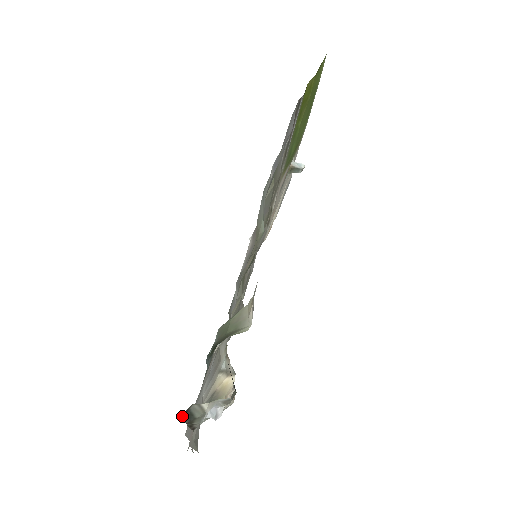
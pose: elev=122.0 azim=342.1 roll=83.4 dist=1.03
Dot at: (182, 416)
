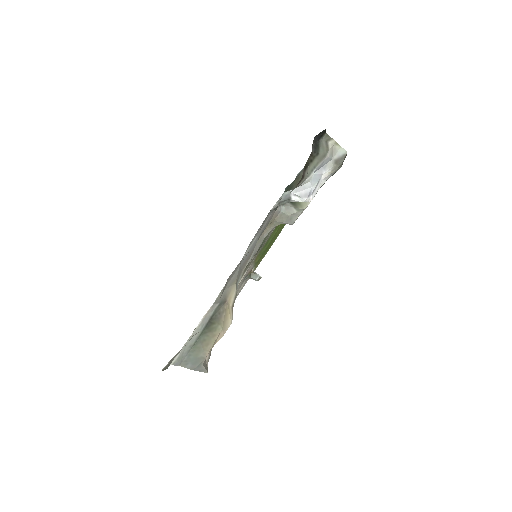
Dot at: (314, 140)
